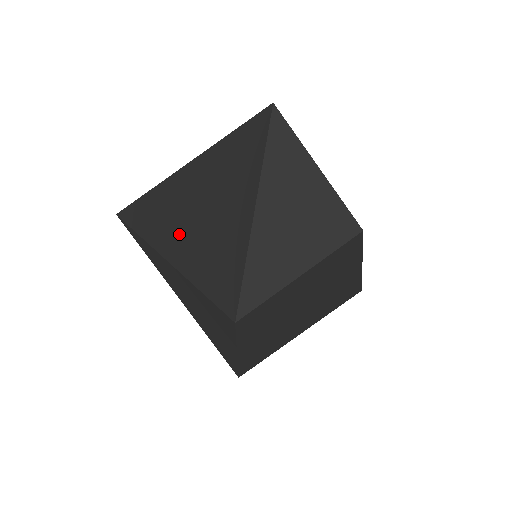
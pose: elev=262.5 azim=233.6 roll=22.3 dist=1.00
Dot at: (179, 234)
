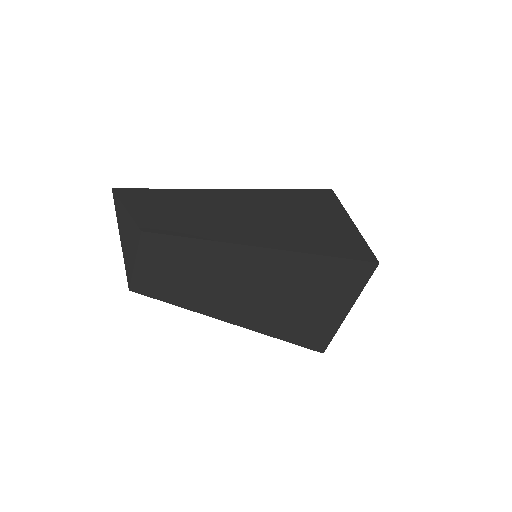
Dot at: occluded
